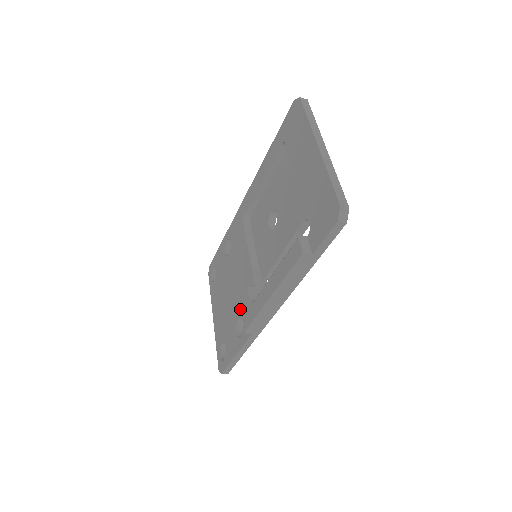
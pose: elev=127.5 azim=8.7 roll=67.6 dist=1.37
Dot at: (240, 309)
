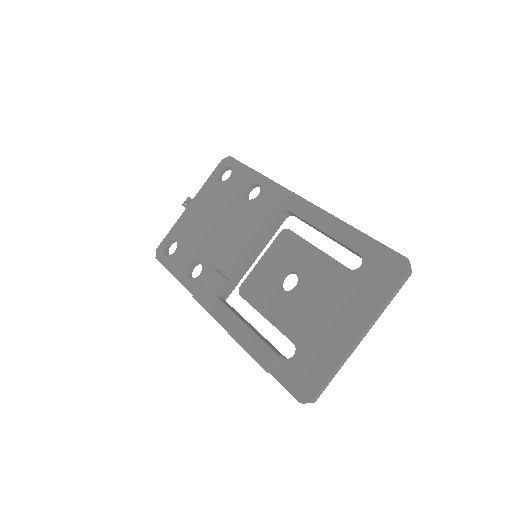
Dot at: (208, 261)
